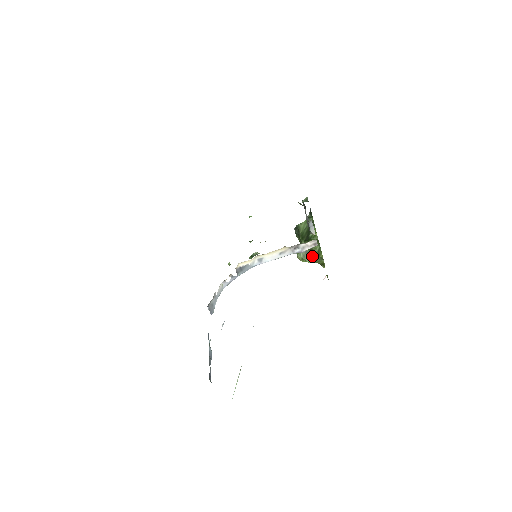
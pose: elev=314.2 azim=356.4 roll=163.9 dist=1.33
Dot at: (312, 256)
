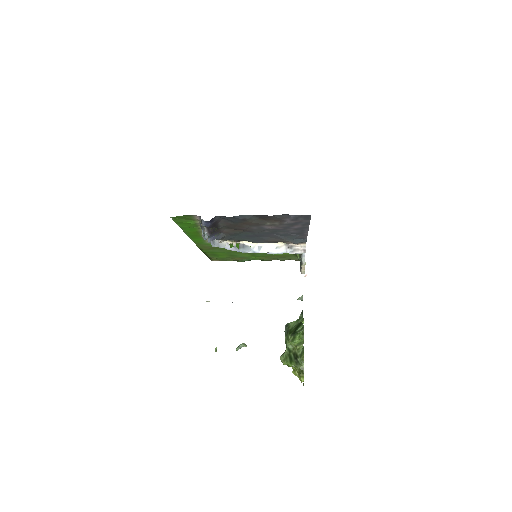
Dot at: (294, 359)
